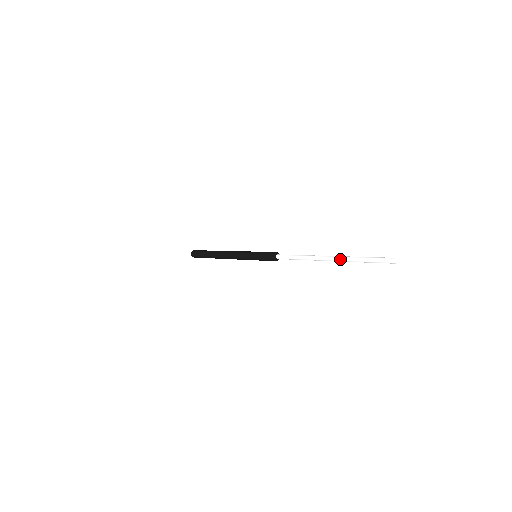
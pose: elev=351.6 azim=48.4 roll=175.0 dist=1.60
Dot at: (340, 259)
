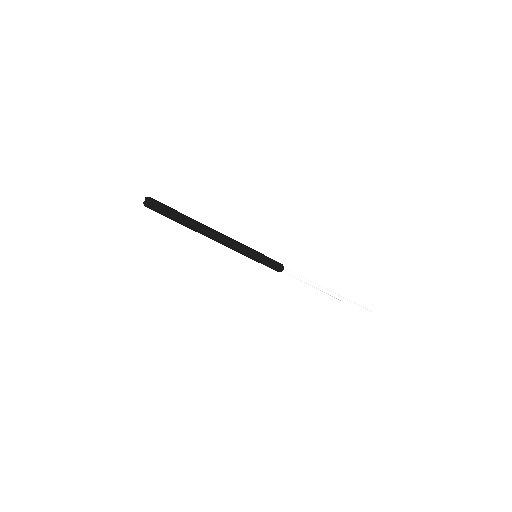
Dot at: (338, 299)
